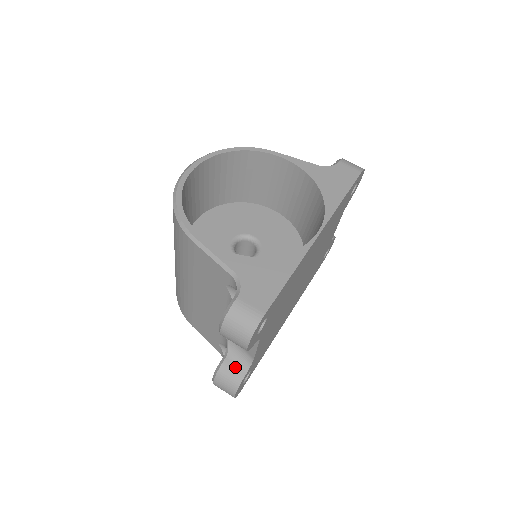
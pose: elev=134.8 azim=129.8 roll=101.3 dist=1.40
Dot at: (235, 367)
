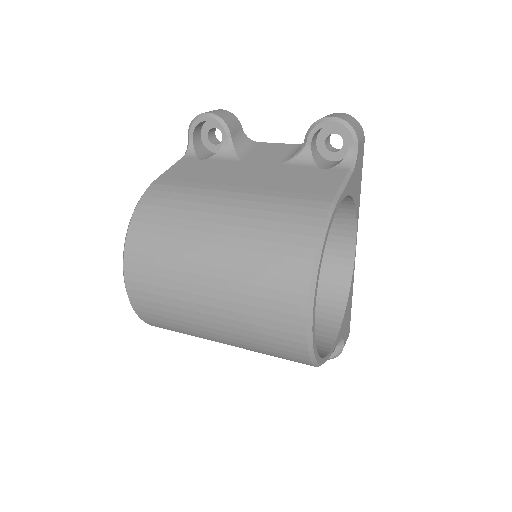
Dot at: occluded
